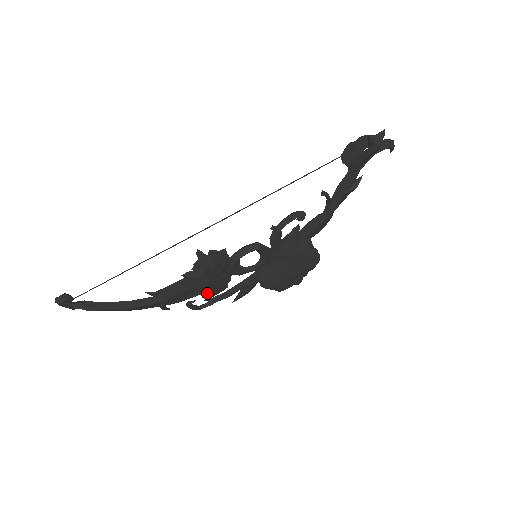
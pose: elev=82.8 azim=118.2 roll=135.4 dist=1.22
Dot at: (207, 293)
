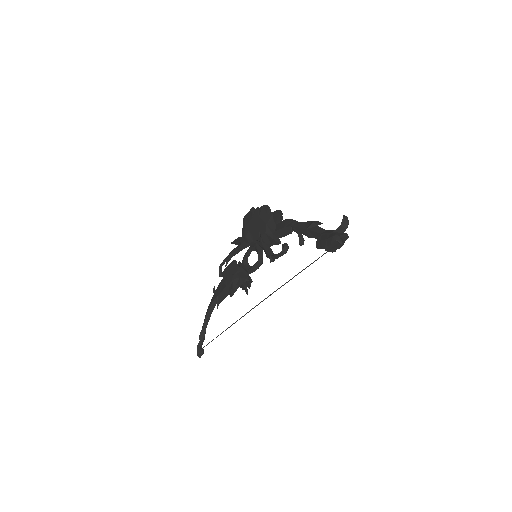
Dot at: occluded
